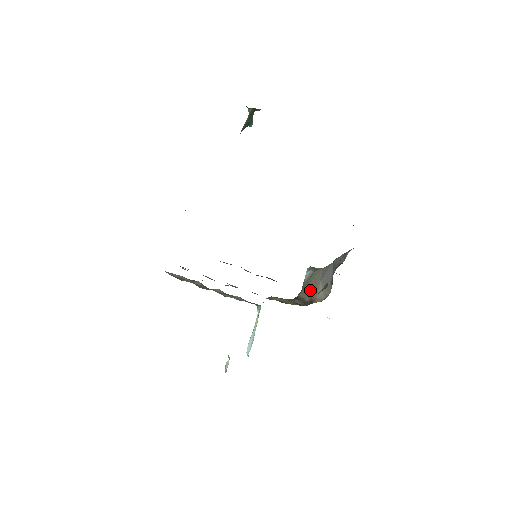
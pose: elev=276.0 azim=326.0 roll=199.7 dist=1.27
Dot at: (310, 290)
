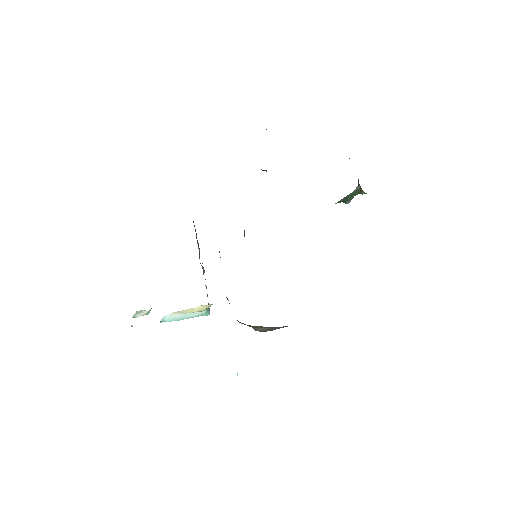
Dot at: (255, 326)
